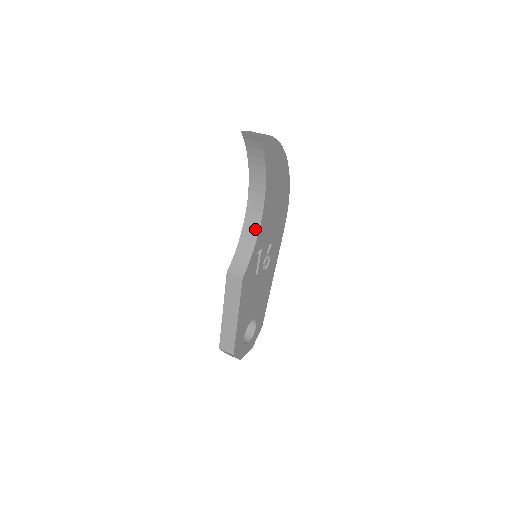
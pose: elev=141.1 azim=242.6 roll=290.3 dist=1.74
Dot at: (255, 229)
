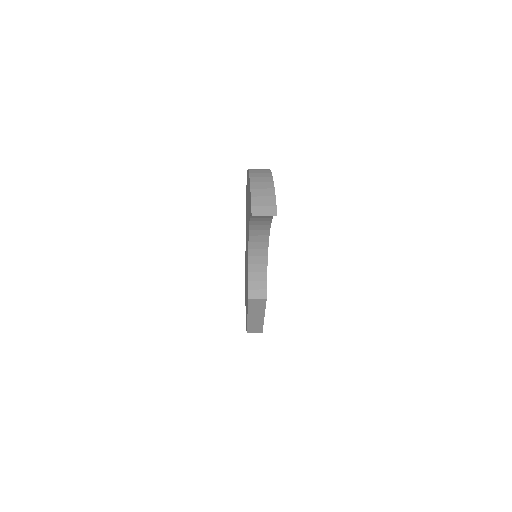
Dot at: (263, 254)
